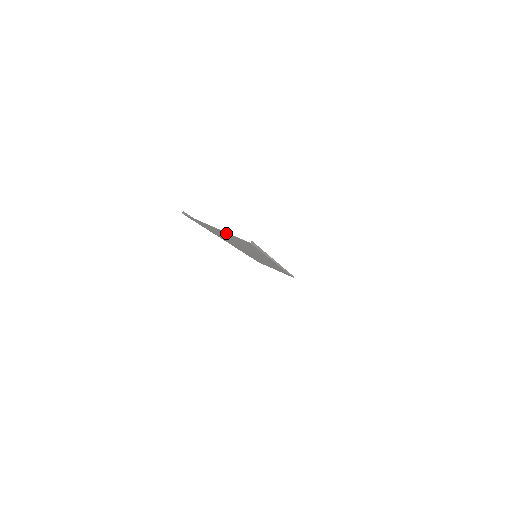
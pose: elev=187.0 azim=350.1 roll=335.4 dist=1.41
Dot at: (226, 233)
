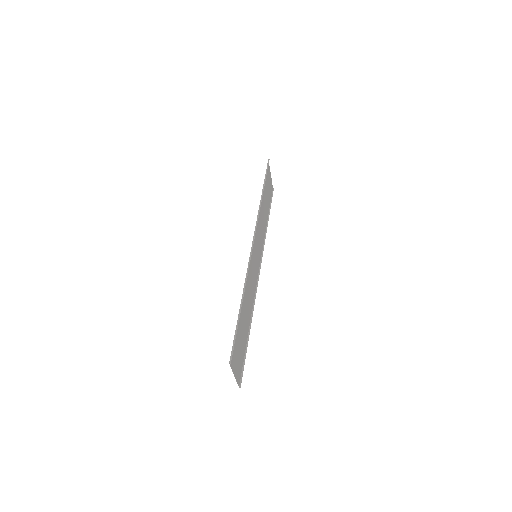
Dot at: (237, 371)
